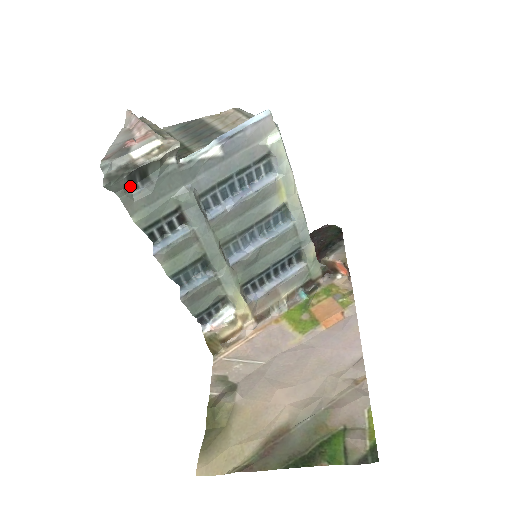
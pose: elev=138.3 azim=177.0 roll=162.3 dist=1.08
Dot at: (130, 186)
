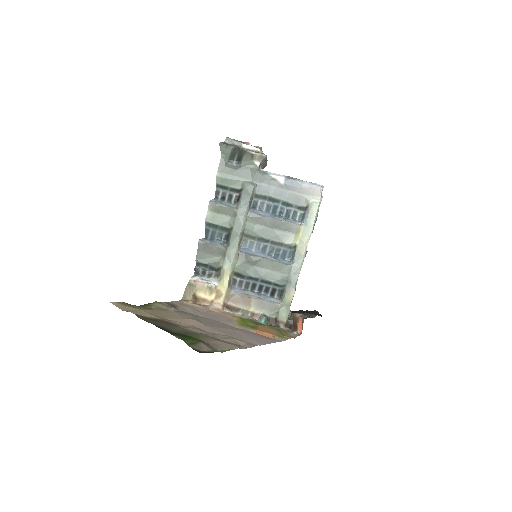
Dot at: (230, 159)
